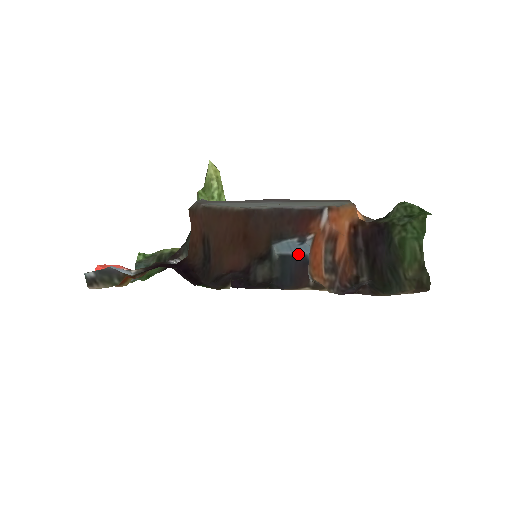
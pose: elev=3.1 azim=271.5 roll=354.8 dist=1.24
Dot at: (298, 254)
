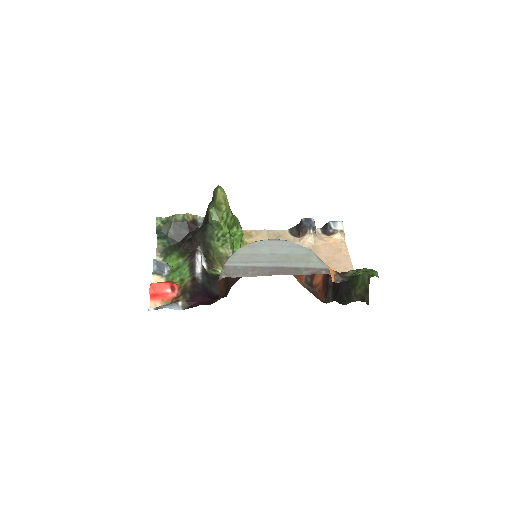
Dot at: occluded
